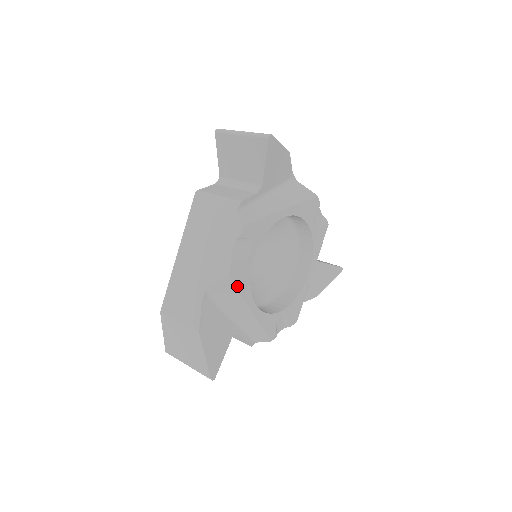
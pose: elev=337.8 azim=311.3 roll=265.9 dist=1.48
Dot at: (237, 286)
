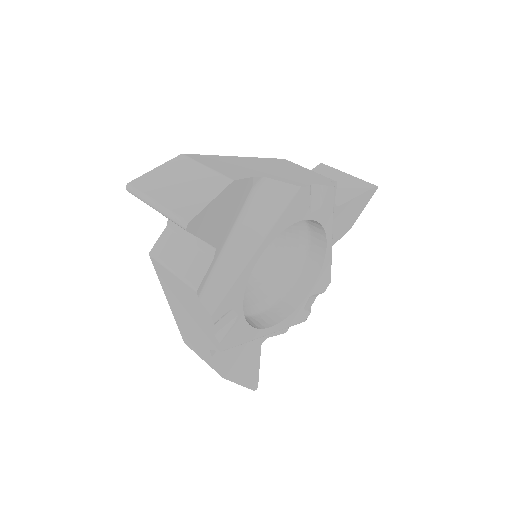
Dot at: (238, 343)
